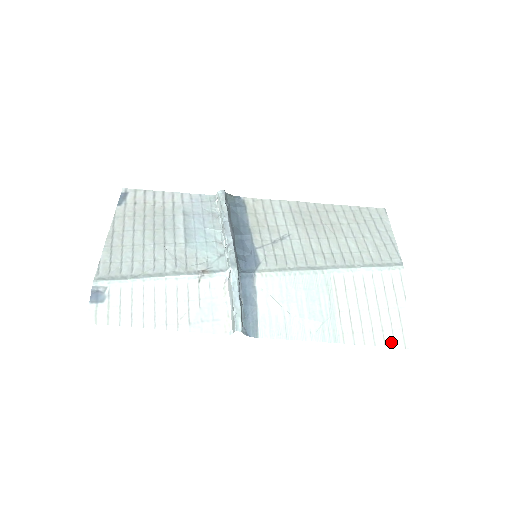
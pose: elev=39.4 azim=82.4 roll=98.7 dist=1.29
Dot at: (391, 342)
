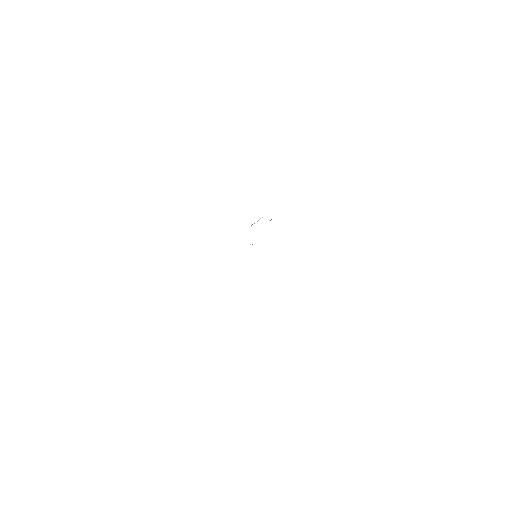
Dot at: occluded
